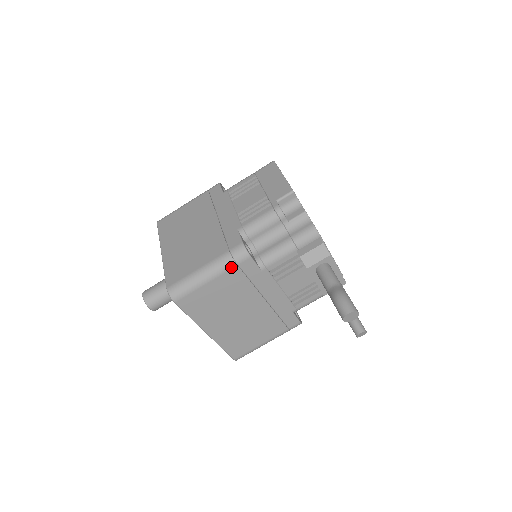
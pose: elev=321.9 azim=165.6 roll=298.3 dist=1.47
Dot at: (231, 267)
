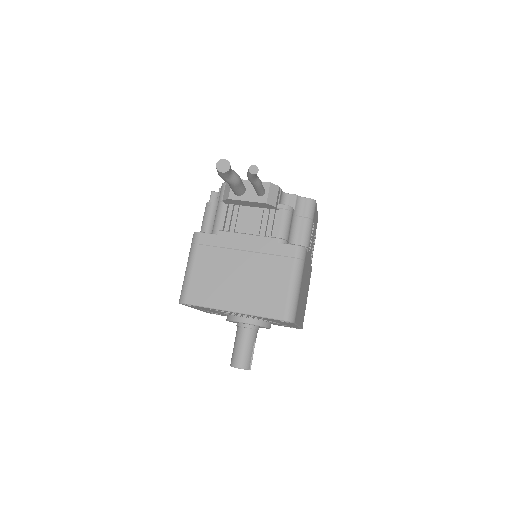
Dot at: (195, 249)
